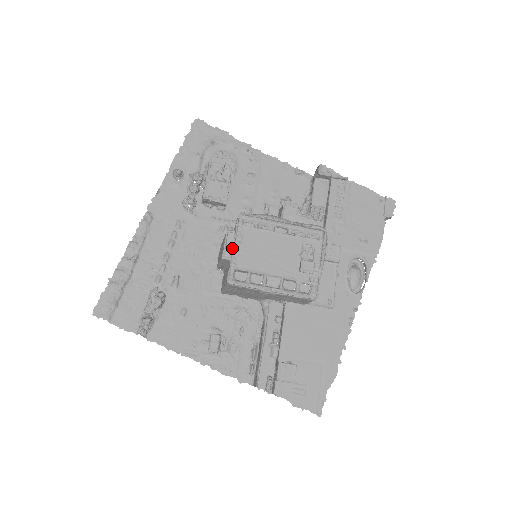
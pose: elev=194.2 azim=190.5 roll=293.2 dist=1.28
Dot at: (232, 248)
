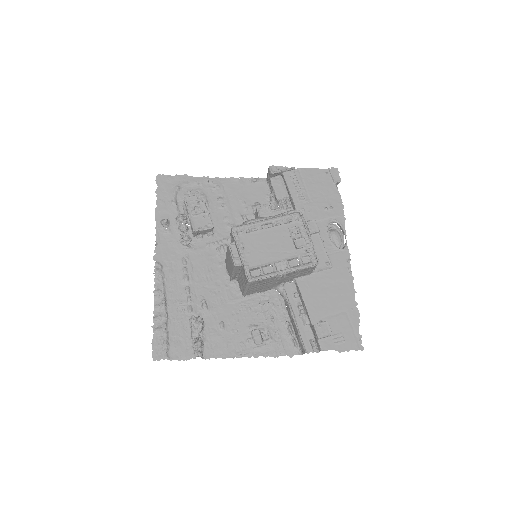
Dot at: (239, 255)
